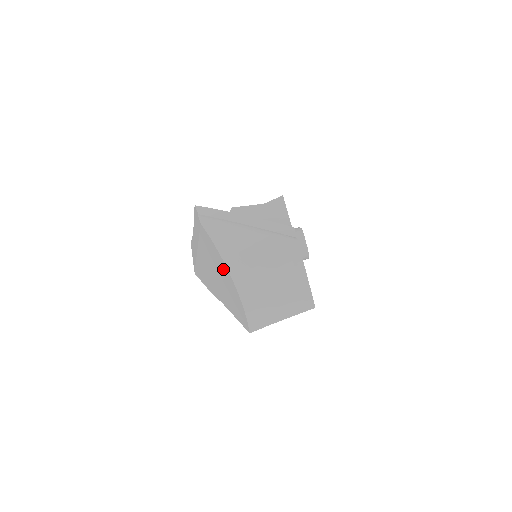
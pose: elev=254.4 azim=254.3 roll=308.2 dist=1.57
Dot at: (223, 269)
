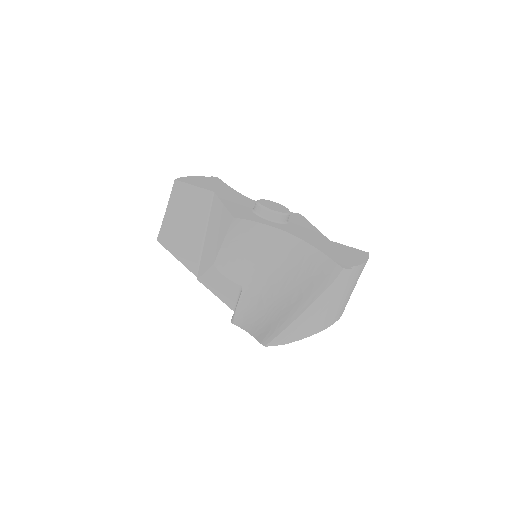
Dot at: occluded
